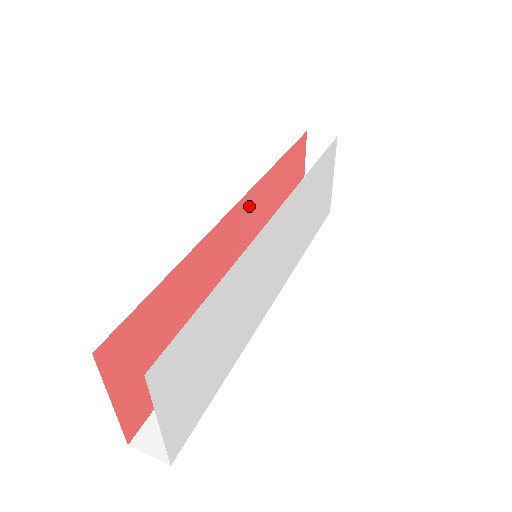
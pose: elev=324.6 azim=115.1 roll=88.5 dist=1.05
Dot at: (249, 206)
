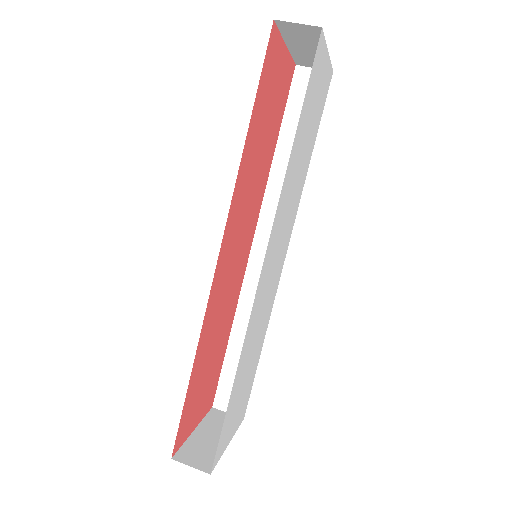
Dot at: (232, 223)
